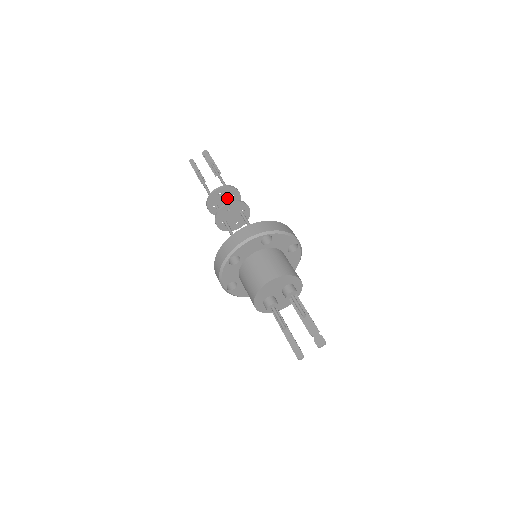
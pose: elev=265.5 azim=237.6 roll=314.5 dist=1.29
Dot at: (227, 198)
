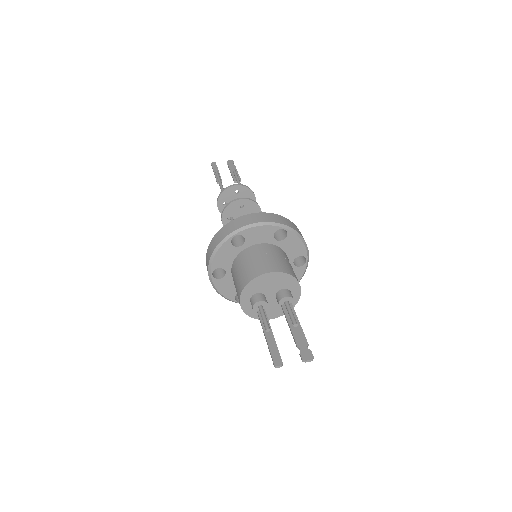
Dot at: occluded
